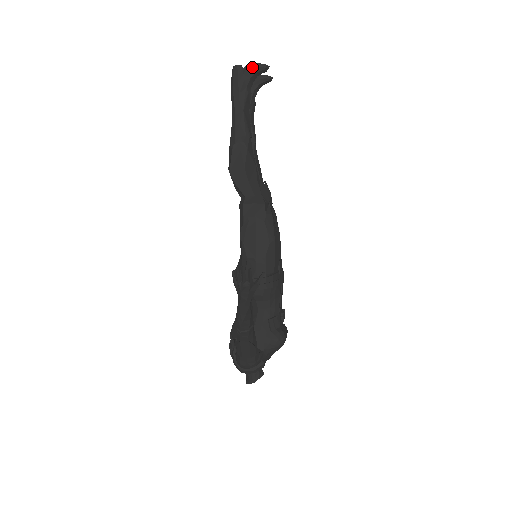
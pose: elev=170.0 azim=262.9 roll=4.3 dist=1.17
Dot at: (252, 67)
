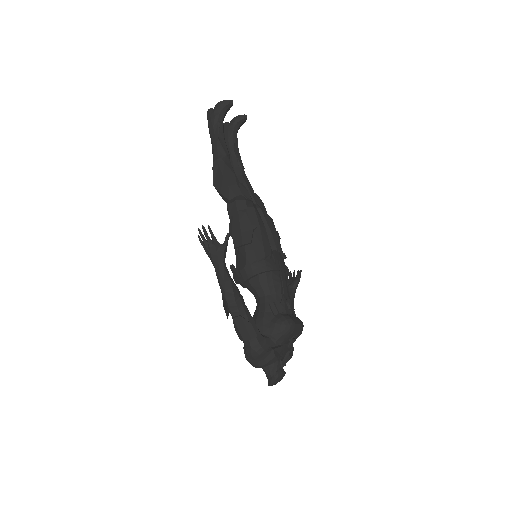
Dot at: (218, 105)
